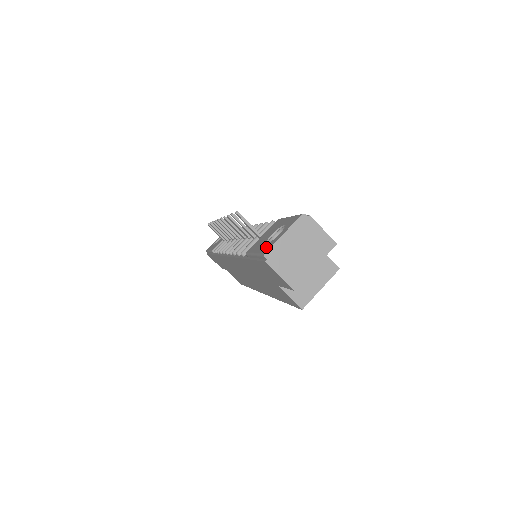
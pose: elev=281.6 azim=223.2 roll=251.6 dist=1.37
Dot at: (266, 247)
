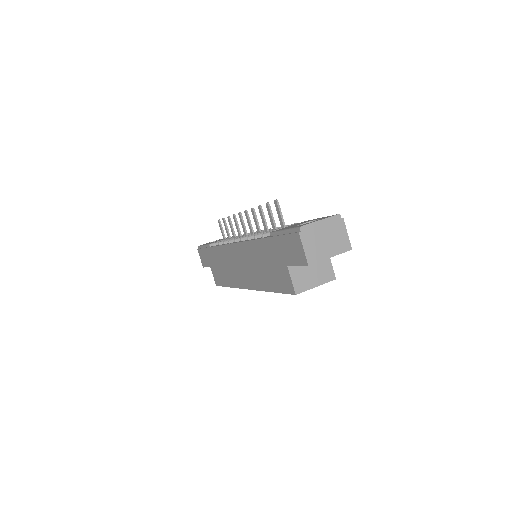
Dot at: (301, 225)
